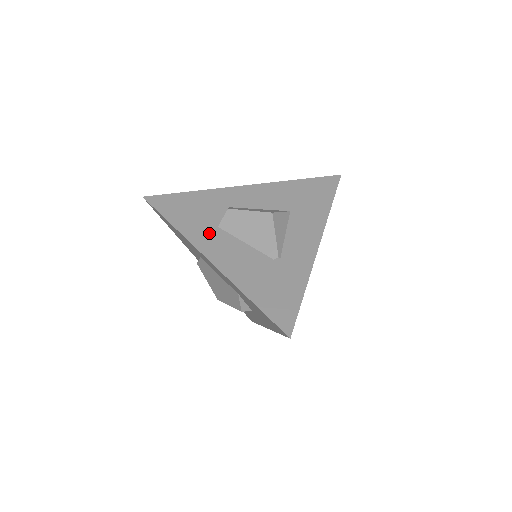
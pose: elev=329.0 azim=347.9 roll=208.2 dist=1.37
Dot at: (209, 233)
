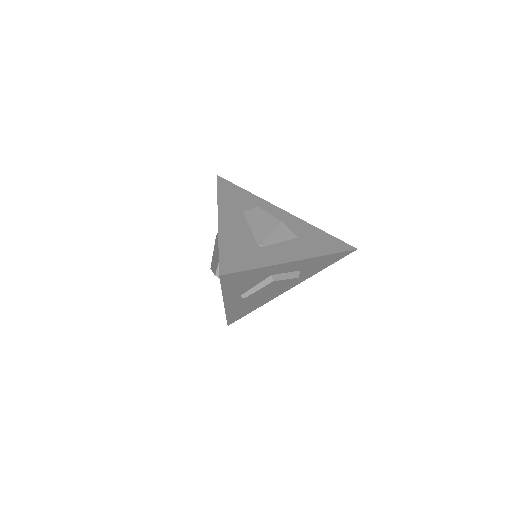
Dot at: (234, 210)
